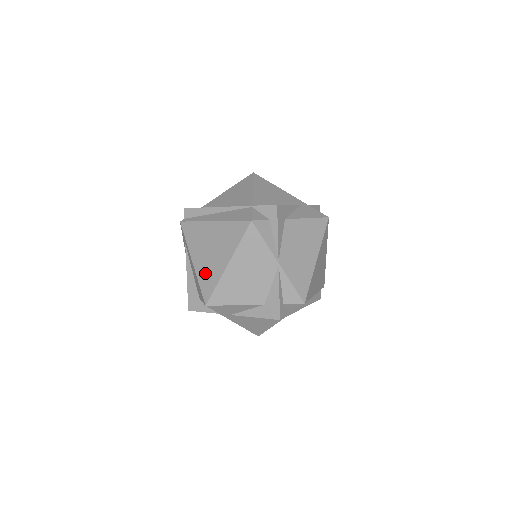
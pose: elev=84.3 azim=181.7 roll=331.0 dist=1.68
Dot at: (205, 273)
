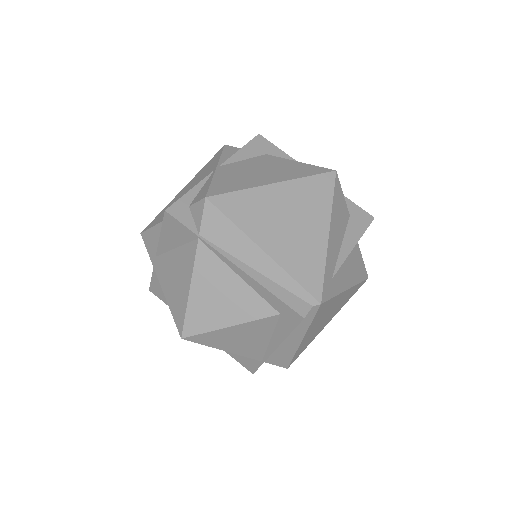
Dot at: occluded
